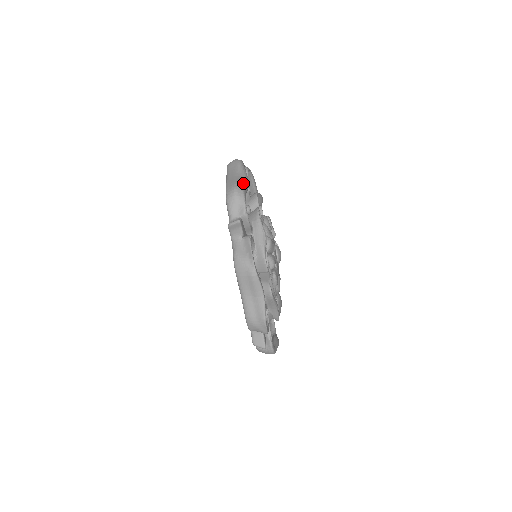
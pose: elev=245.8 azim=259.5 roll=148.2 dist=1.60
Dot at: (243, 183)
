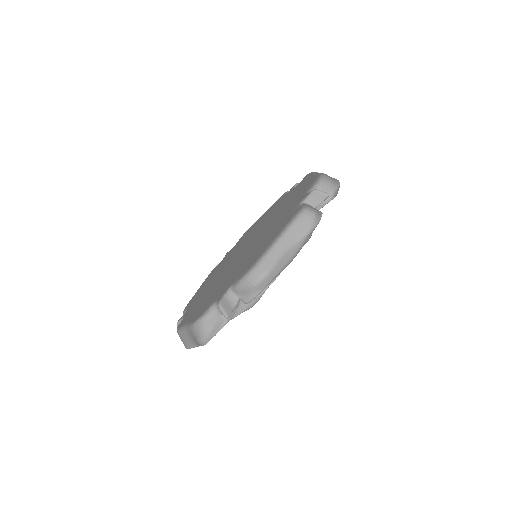
Dot at: (278, 273)
